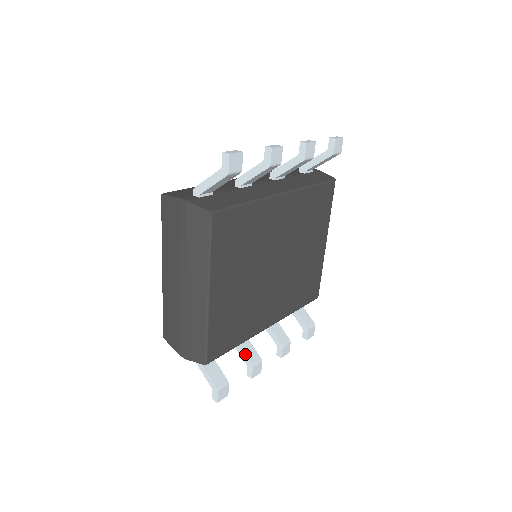
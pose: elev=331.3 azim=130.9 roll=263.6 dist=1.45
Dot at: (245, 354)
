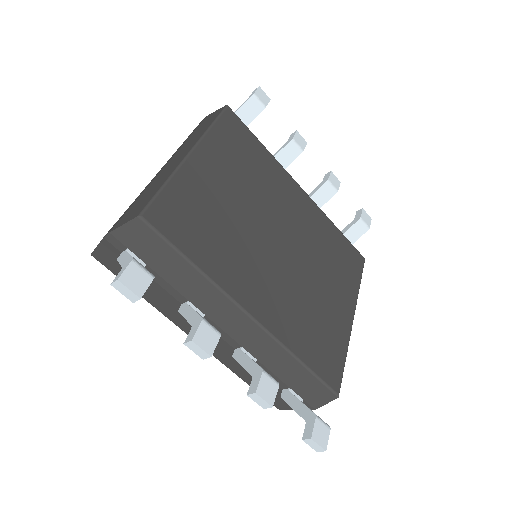
Dot at: occluded
